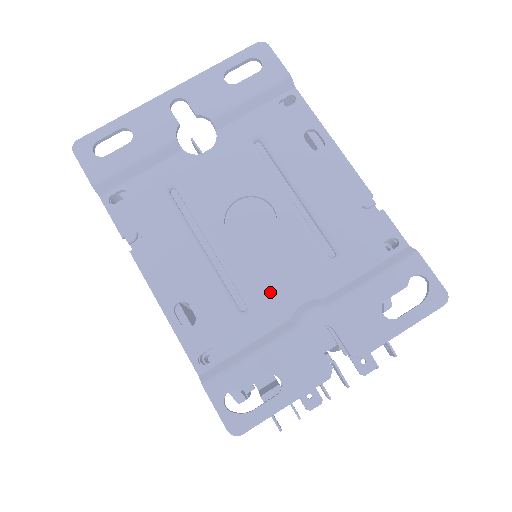
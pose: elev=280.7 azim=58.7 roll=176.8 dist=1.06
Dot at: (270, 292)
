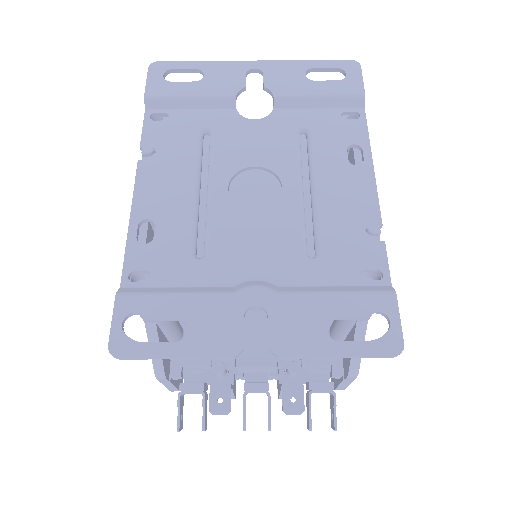
Dot at: (232, 254)
